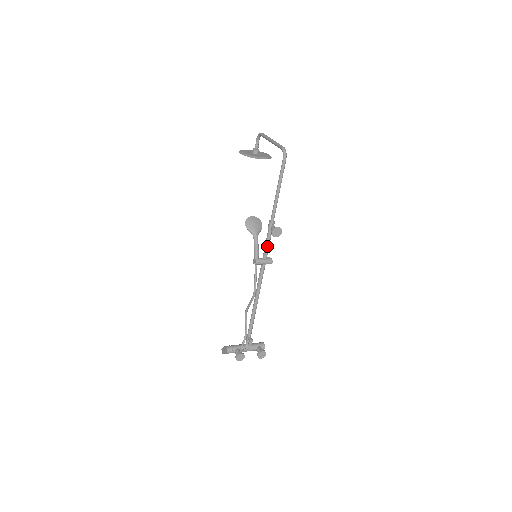
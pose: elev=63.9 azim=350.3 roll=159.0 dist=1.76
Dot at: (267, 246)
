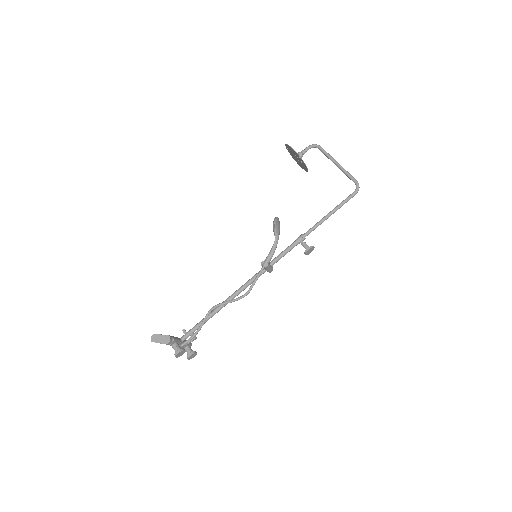
Dot at: (283, 255)
